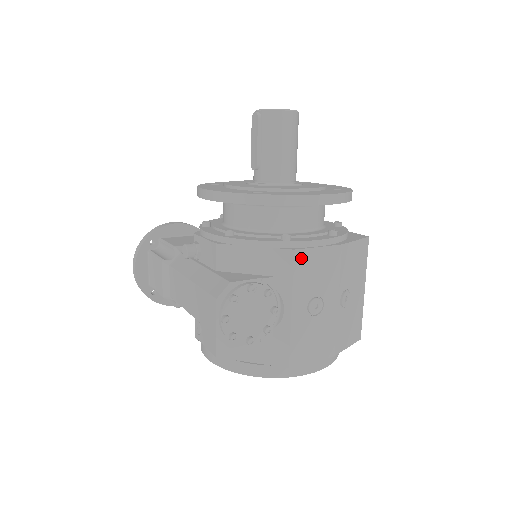
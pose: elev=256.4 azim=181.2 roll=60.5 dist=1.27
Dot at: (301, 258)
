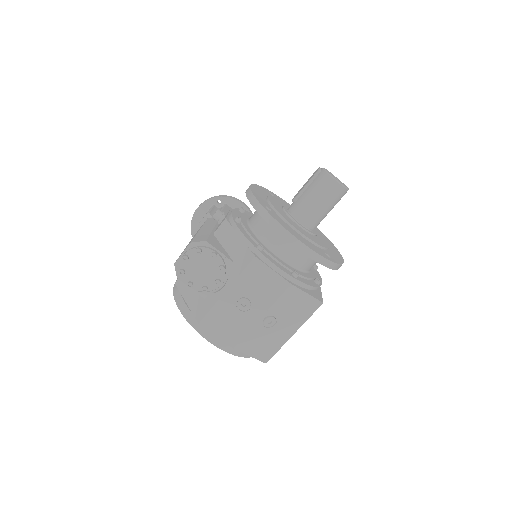
Dot at: (256, 266)
